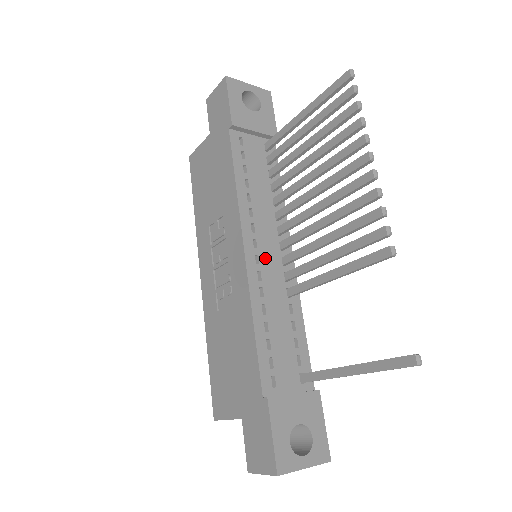
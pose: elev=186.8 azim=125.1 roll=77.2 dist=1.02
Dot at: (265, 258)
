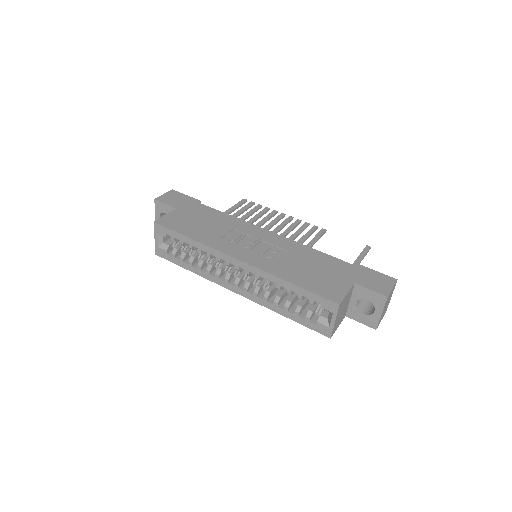
Dot at: occluded
